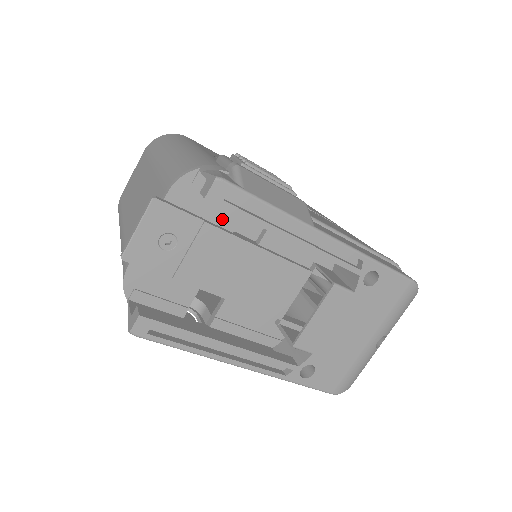
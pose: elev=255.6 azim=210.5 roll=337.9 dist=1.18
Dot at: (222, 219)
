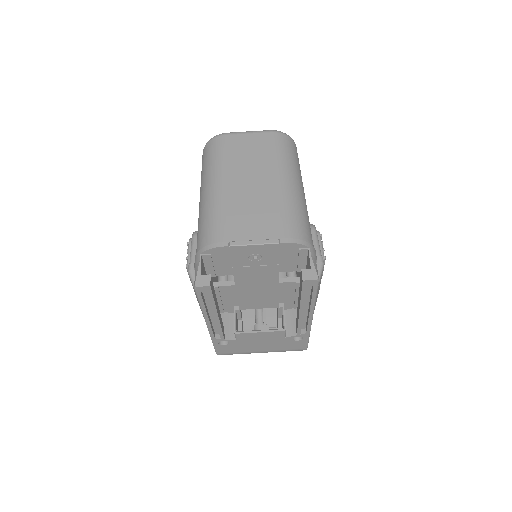
Dot at: (284, 266)
